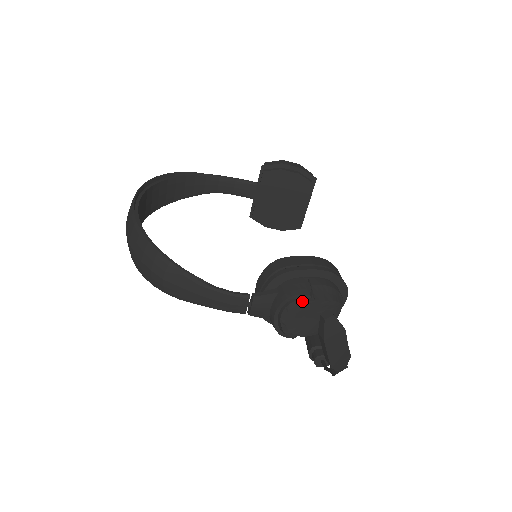
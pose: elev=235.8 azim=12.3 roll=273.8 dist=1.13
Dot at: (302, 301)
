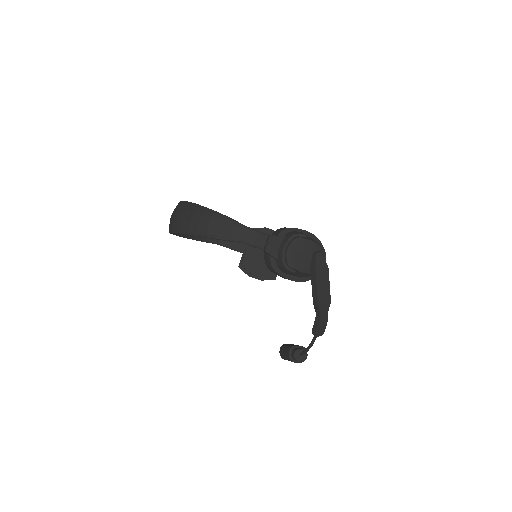
Dot at: (302, 238)
